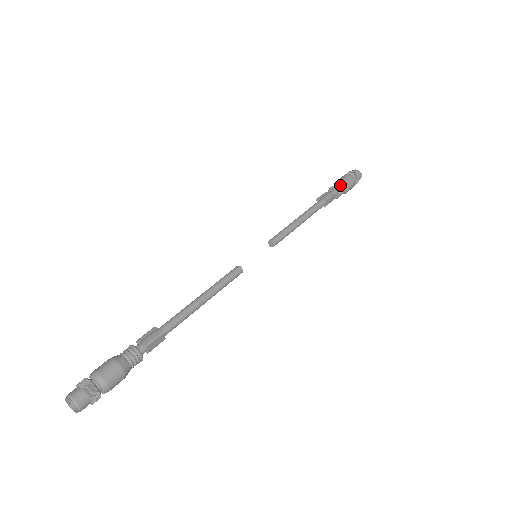
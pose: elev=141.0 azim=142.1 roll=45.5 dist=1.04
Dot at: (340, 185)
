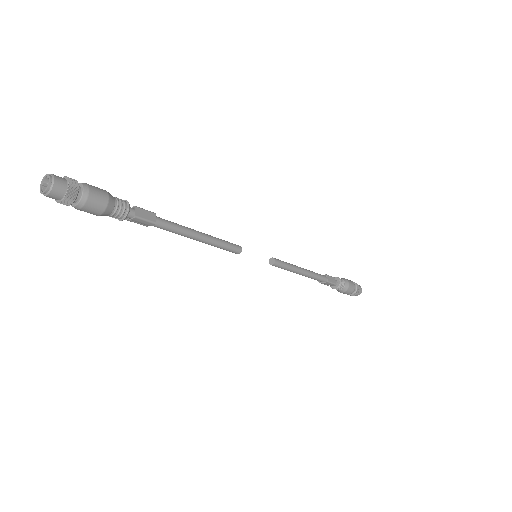
Dot at: occluded
